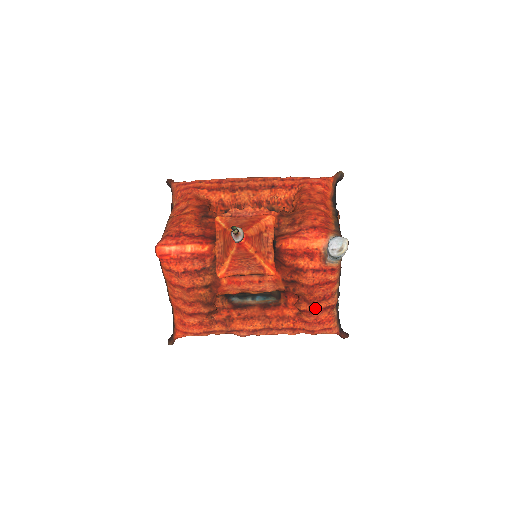
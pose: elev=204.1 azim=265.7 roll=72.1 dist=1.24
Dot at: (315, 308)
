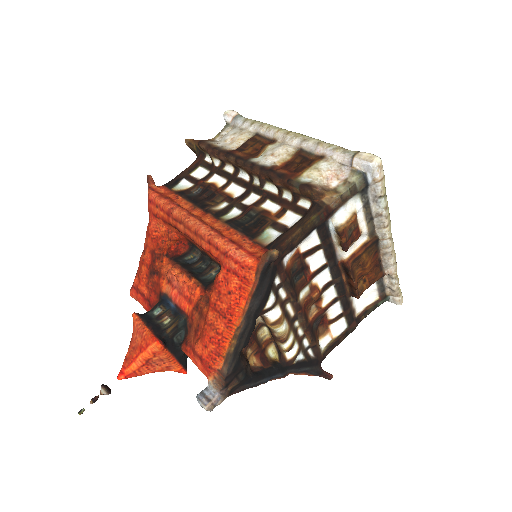
Dot at: occluded
